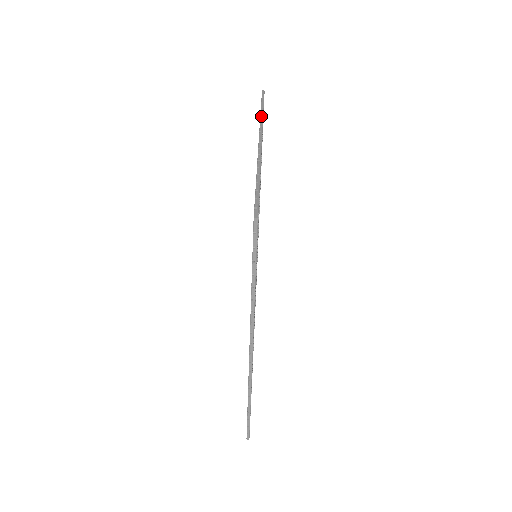
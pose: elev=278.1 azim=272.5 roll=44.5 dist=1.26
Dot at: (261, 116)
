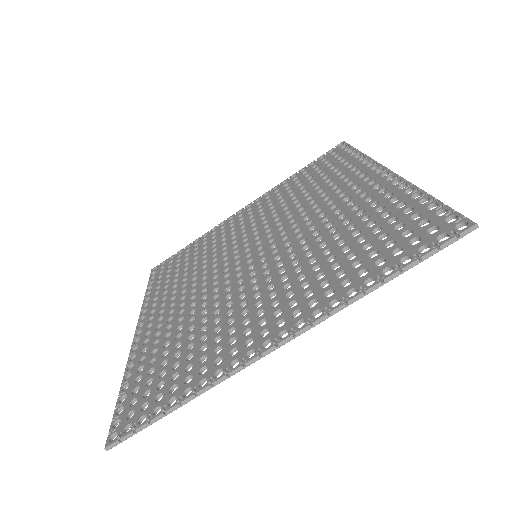
Dot at: (351, 302)
